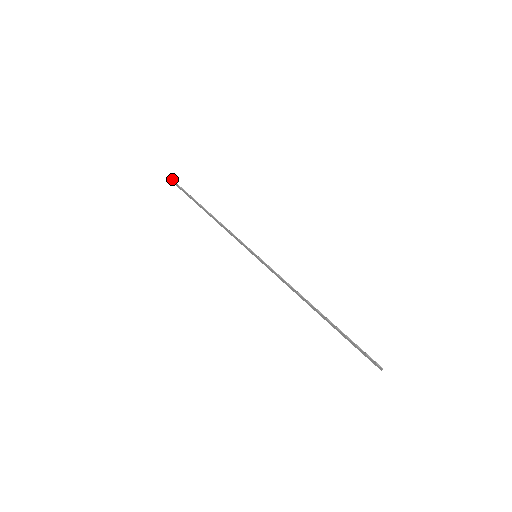
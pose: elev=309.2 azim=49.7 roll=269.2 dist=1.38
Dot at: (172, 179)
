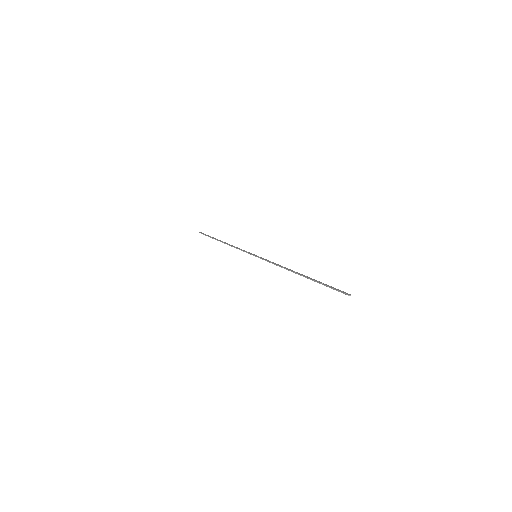
Dot at: (201, 233)
